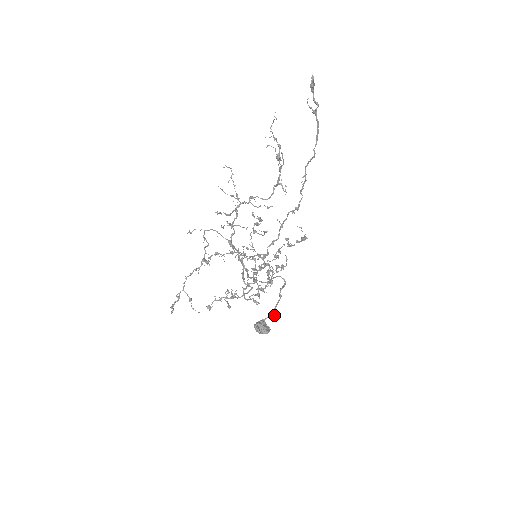
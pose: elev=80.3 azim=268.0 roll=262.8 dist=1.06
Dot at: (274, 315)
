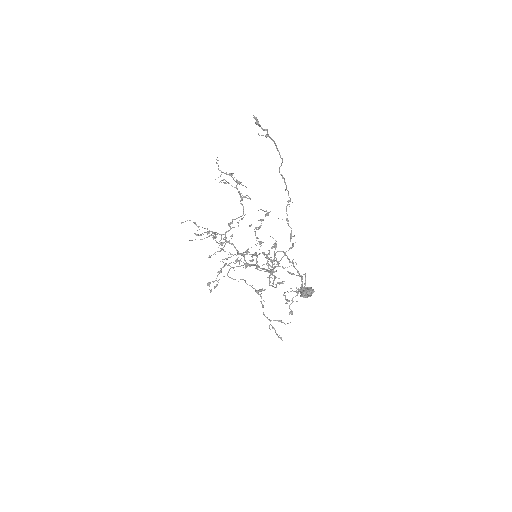
Dot at: occluded
